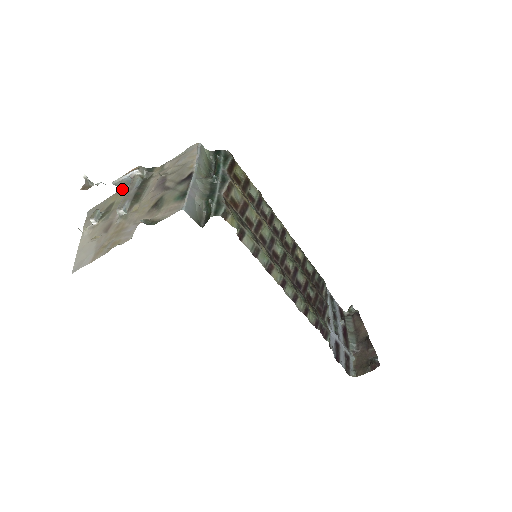
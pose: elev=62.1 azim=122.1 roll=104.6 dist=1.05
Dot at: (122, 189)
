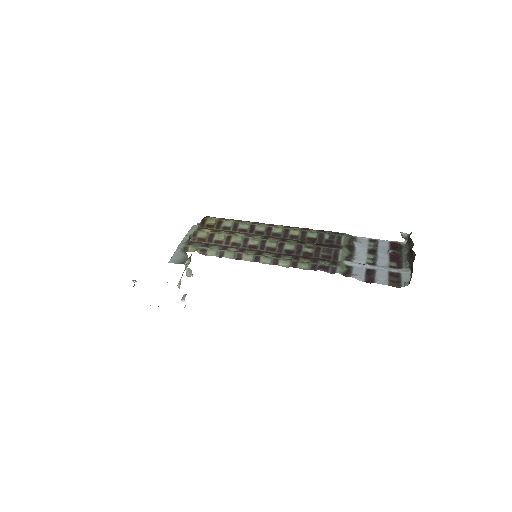
Dot at: (192, 276)
